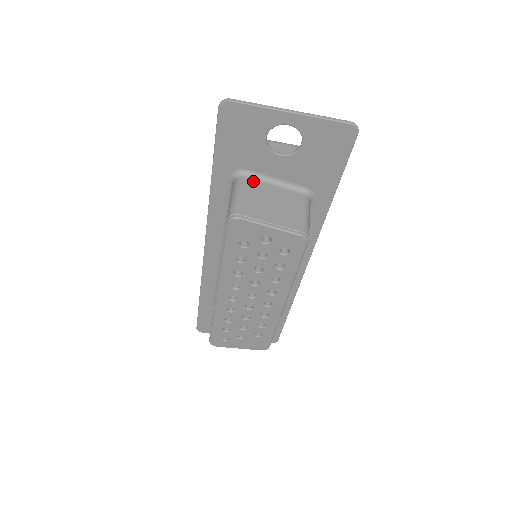
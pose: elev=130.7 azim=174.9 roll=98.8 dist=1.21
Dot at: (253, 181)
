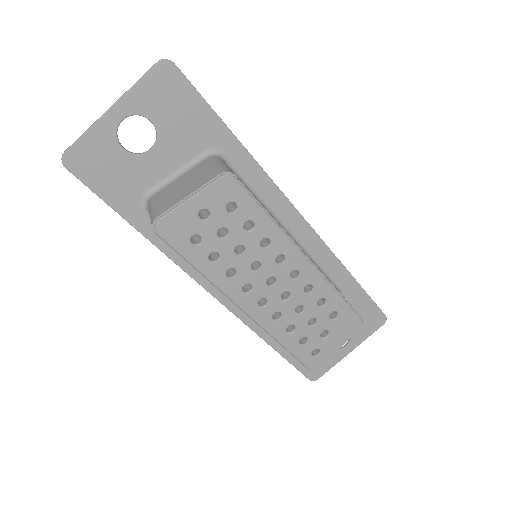
Dot at: (159, 192)
